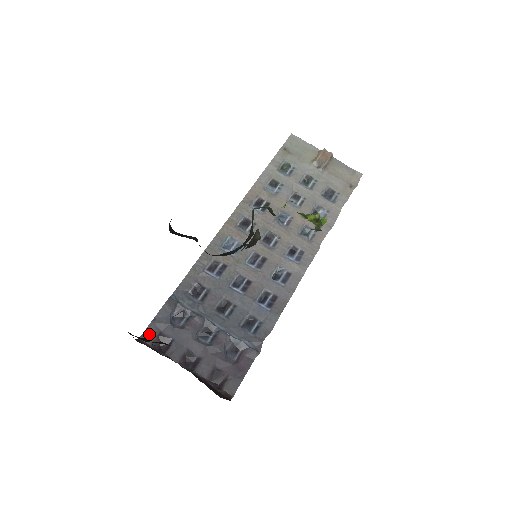
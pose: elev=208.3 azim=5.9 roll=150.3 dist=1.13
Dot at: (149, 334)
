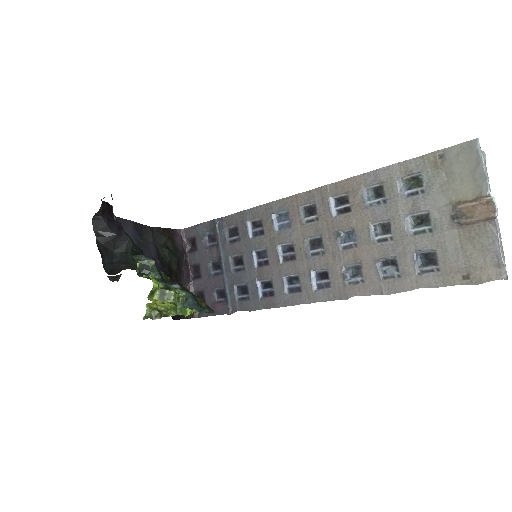
Dot at: (189, 232)
